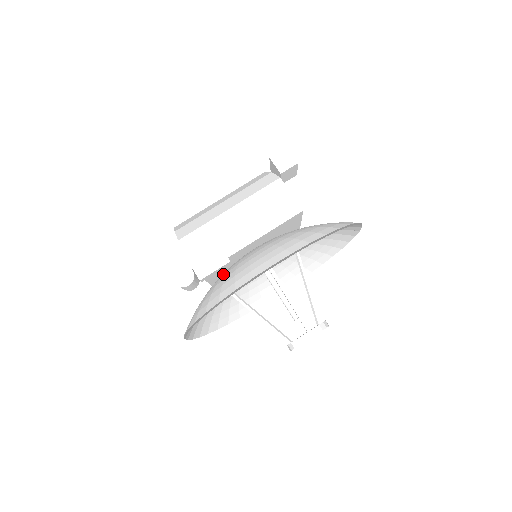
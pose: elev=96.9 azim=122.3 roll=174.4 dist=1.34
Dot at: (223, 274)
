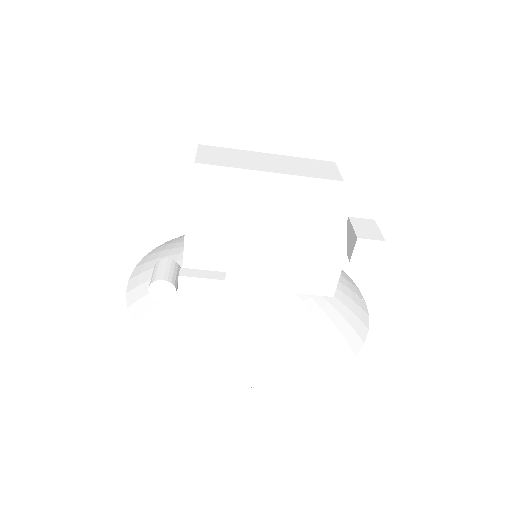
Dot at: occluded
